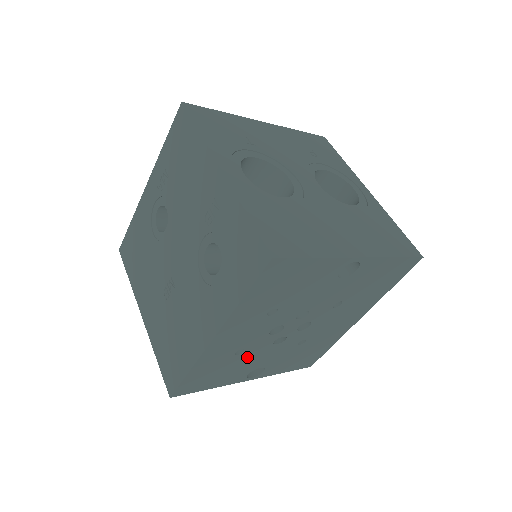
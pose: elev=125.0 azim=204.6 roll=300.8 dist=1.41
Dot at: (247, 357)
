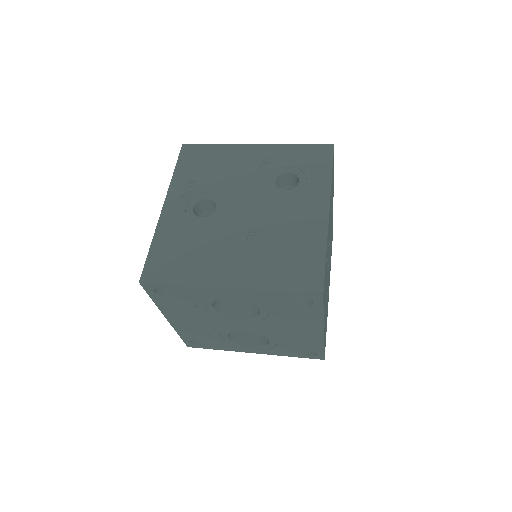
Dot at: occluded
